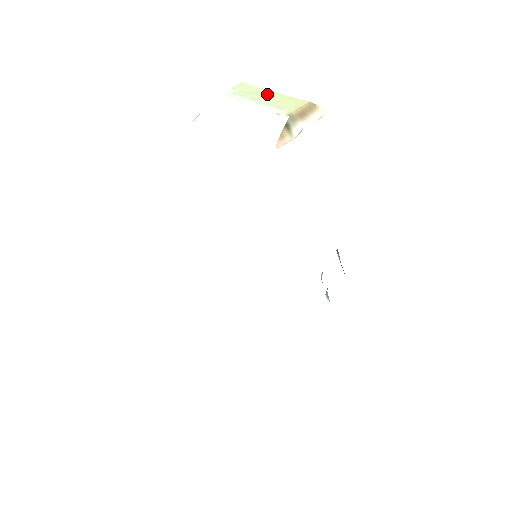
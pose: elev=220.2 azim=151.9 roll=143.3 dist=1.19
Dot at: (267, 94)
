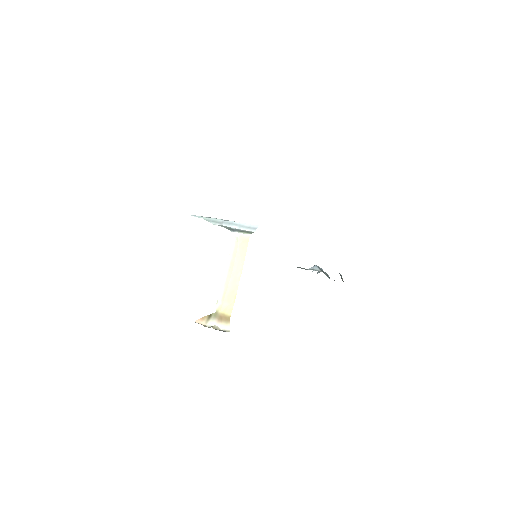
Dot at: (236, 274)
